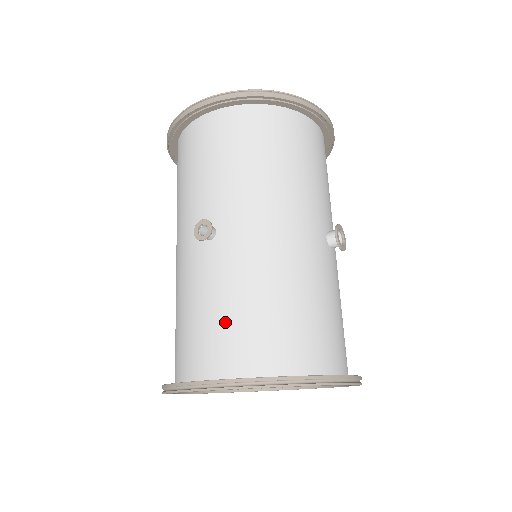
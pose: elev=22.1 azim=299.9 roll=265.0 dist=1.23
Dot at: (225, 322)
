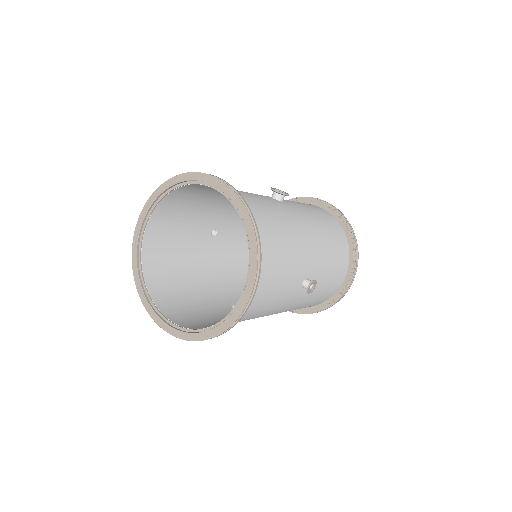
Dot at: (177, 221)
